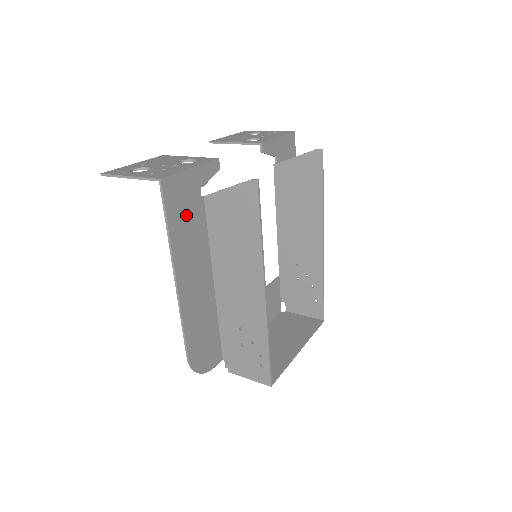
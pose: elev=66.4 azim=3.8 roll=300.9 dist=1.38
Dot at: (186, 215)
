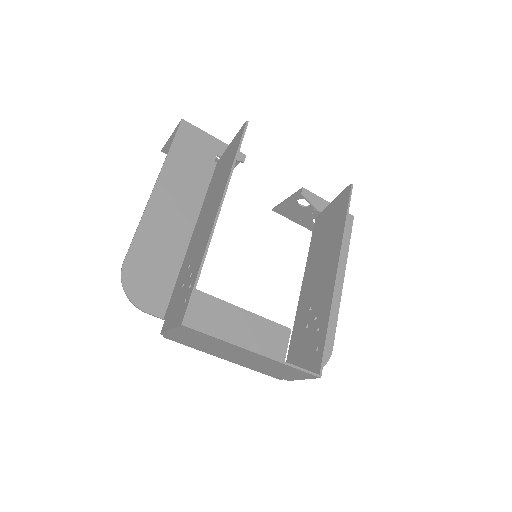
Dot at: (192, 158)
